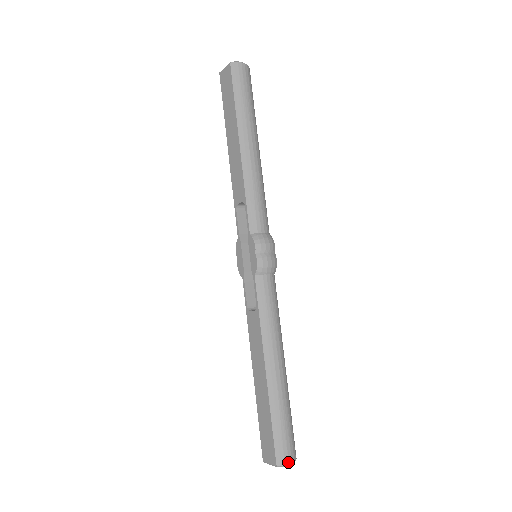
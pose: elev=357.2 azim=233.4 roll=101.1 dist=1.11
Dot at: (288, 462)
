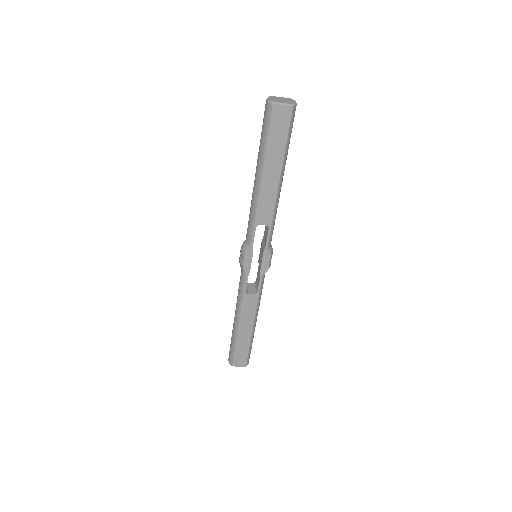
Dot at: occluded
